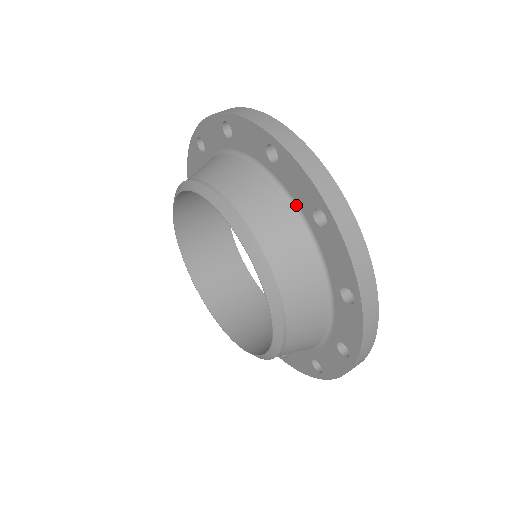
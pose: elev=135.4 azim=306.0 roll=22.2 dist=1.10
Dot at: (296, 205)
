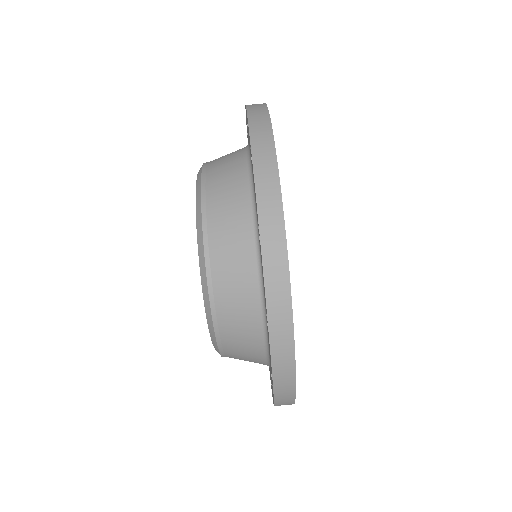
Dot at: occluded
